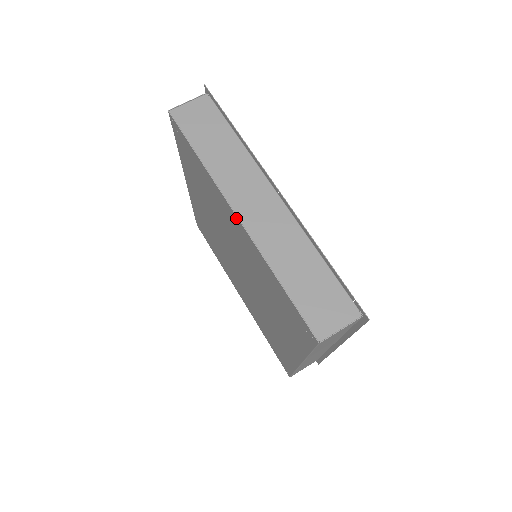
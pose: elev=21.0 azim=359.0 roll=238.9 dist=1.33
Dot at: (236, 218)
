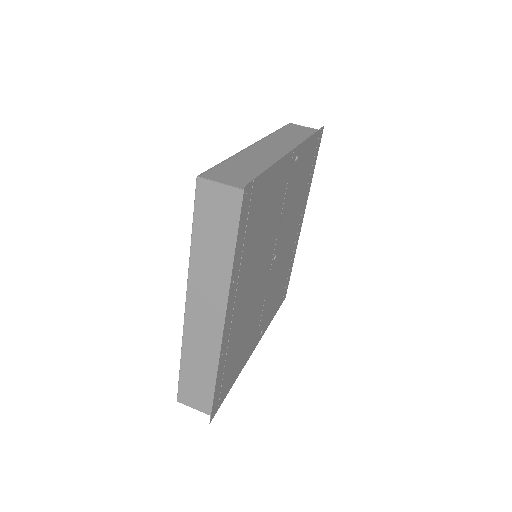
Dot at: occluded
